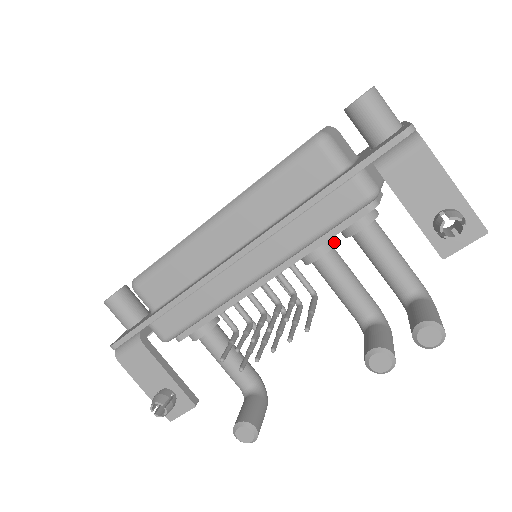
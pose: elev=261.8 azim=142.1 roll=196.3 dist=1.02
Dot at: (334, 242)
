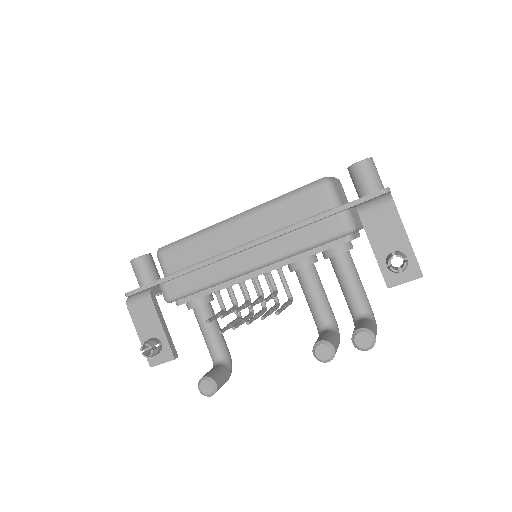
Dot at: (316, 260)
